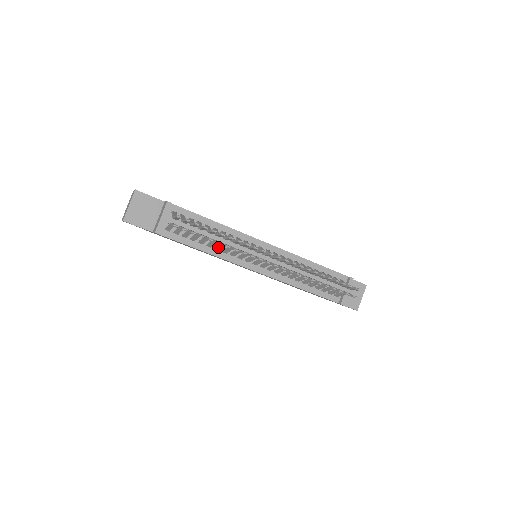
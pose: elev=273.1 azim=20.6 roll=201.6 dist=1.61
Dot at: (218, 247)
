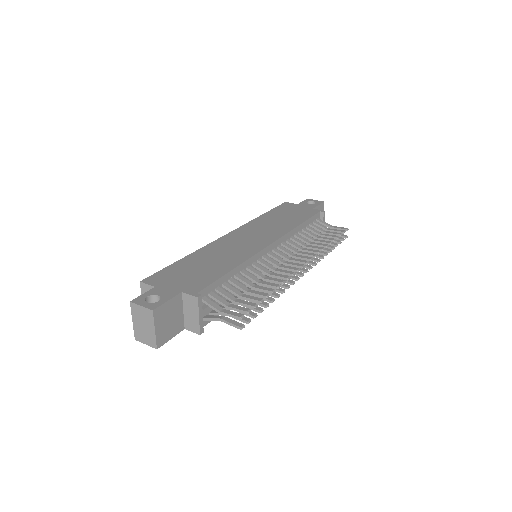
Dot at: occluded
